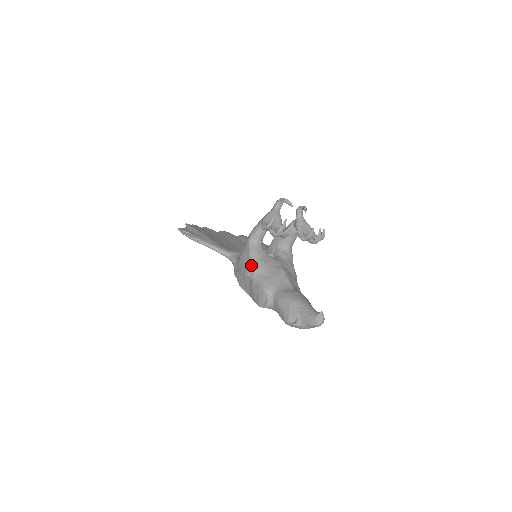
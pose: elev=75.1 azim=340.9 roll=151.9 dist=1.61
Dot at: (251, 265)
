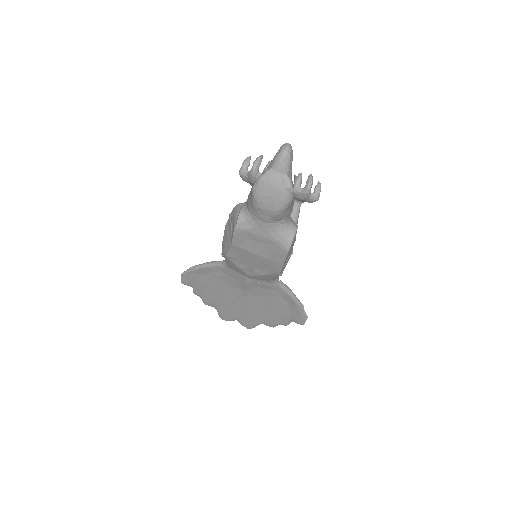
Dot at: occluded
